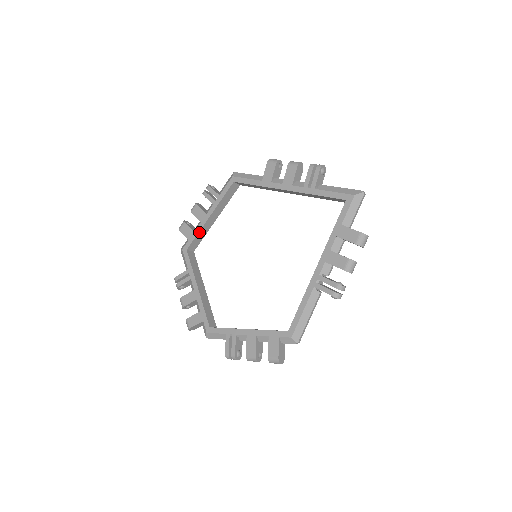
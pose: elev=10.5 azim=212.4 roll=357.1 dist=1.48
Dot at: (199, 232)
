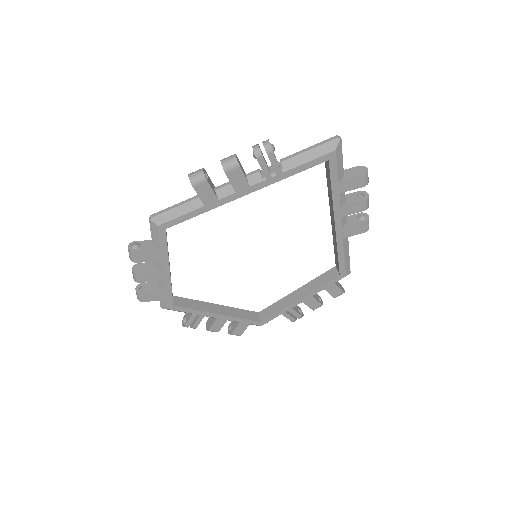
Dot at: (171, 287)
